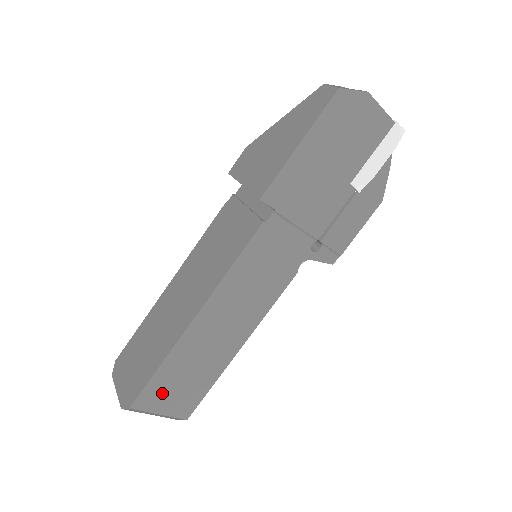
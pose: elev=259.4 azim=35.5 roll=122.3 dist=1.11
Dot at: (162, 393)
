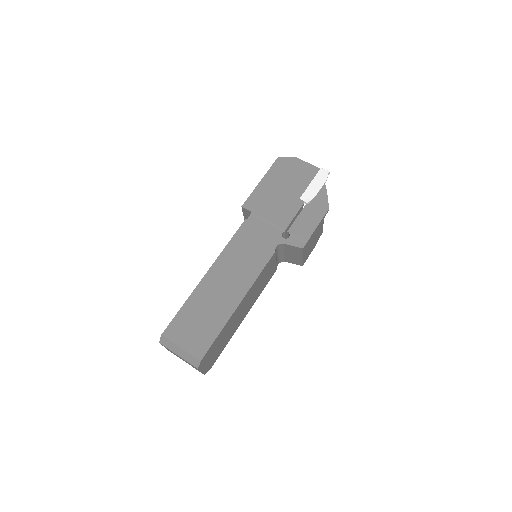
Dot at: (184, 328)
